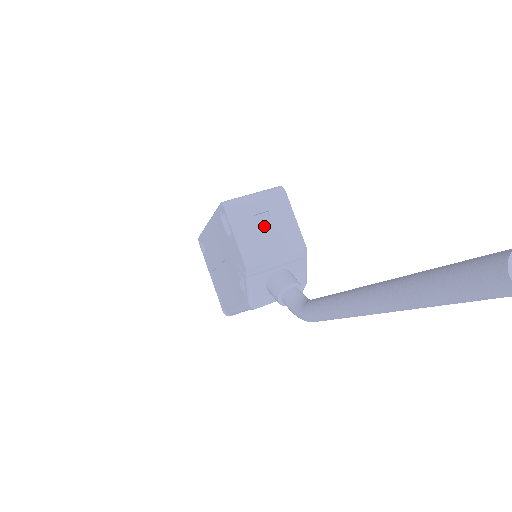
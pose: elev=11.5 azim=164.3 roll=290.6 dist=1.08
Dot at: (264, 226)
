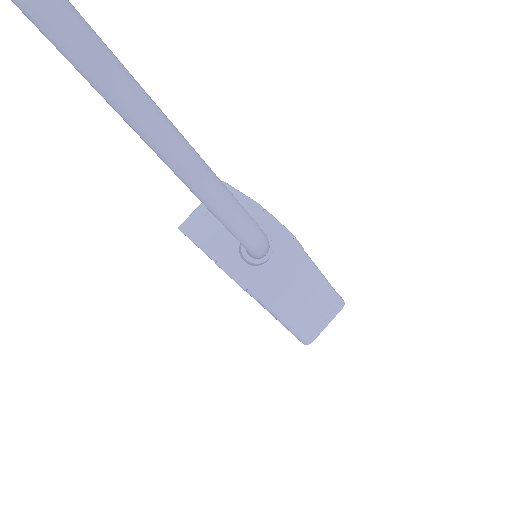
Dot at: (213, 216)
